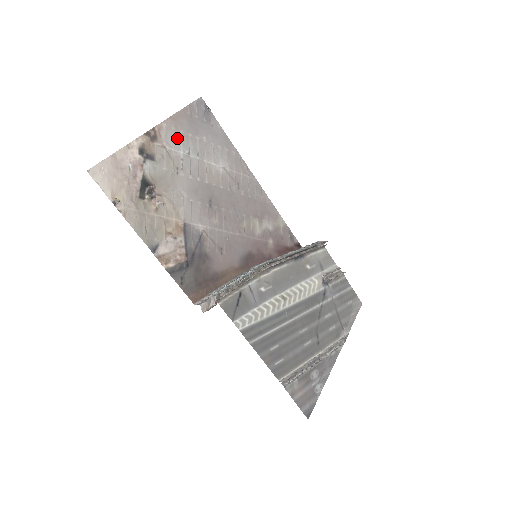
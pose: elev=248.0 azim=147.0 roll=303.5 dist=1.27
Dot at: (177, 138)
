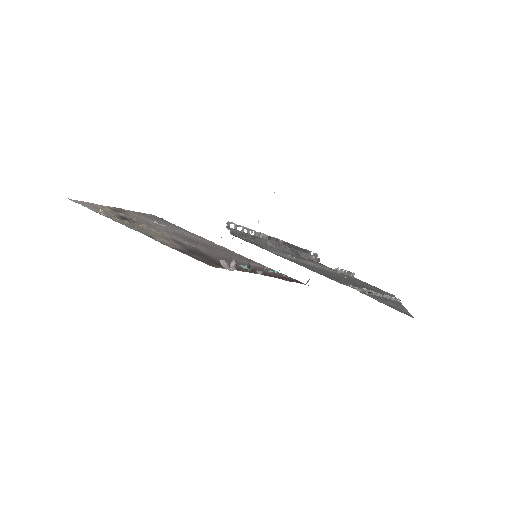
Dot at: (142, 217)
